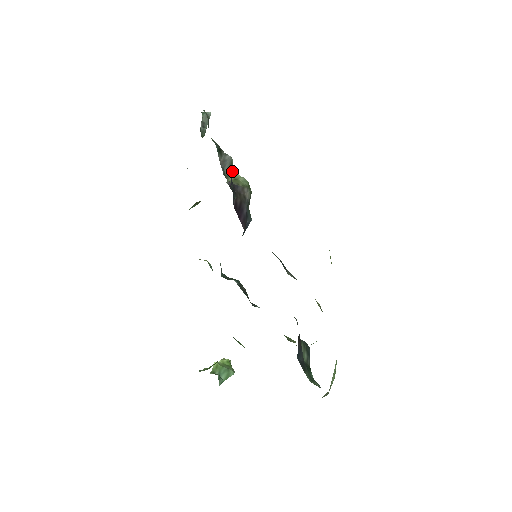
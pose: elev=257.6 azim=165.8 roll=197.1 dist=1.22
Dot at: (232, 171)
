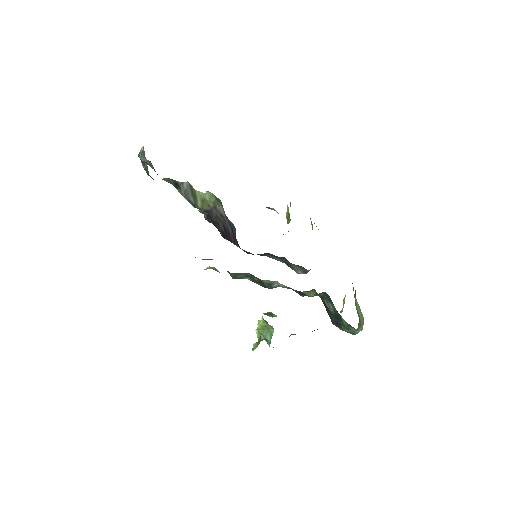
Dot at: (195, 194)
